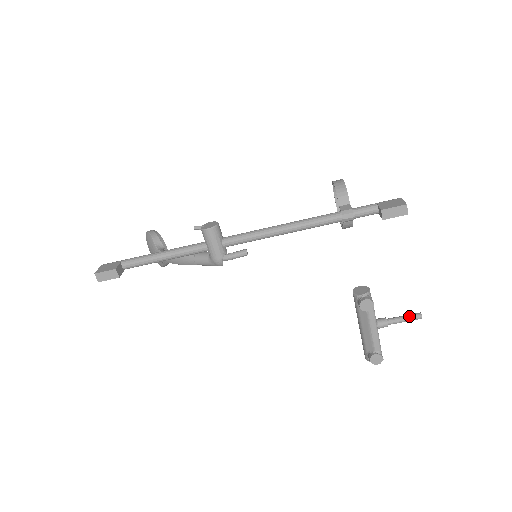
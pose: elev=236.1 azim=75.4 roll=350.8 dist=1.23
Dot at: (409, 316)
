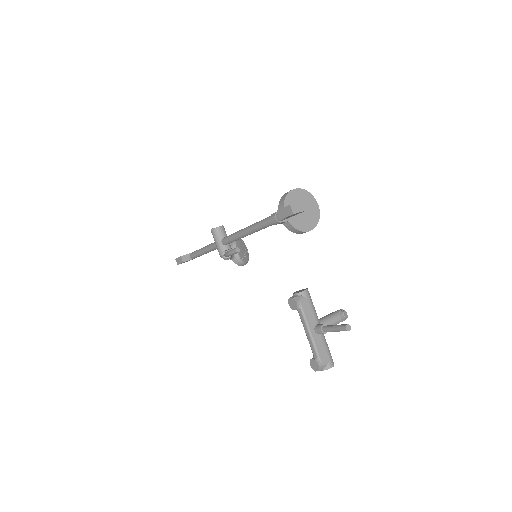
Dot at: (337, 325)
